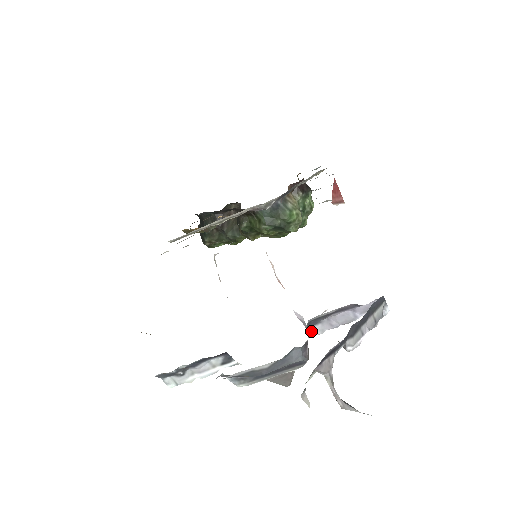
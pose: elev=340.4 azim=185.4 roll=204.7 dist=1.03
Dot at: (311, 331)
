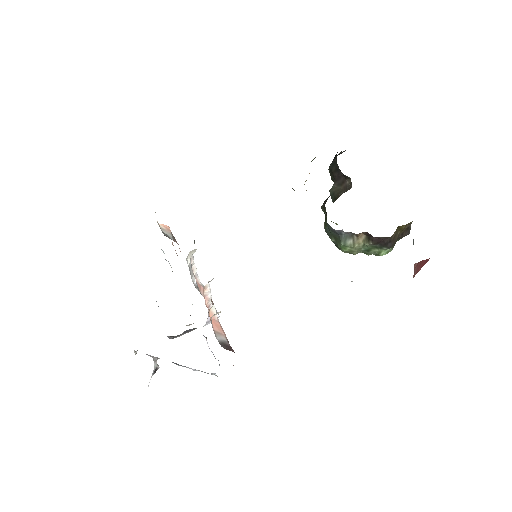
Dot at: occluded
